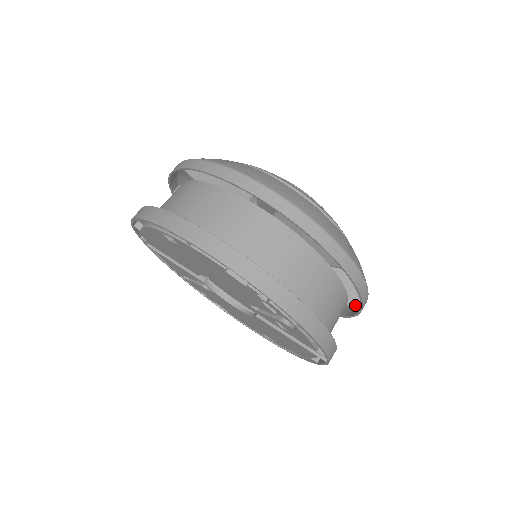
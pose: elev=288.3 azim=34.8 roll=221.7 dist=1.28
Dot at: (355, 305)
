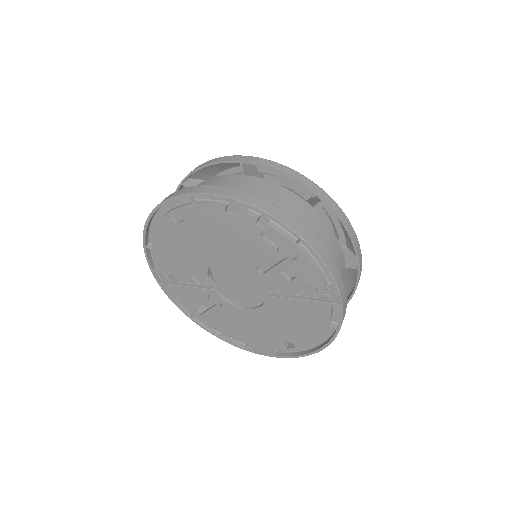
Dot at: (353, 264)
